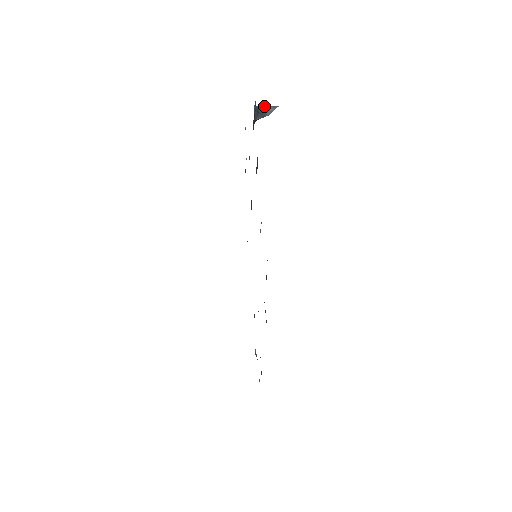
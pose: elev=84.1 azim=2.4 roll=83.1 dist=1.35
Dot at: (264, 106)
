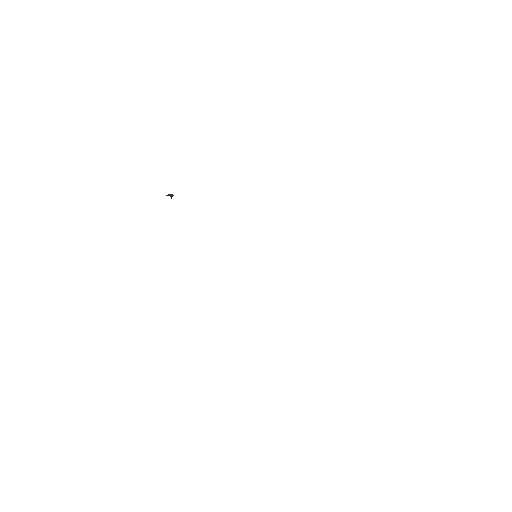
Dot at: (166, 195)
